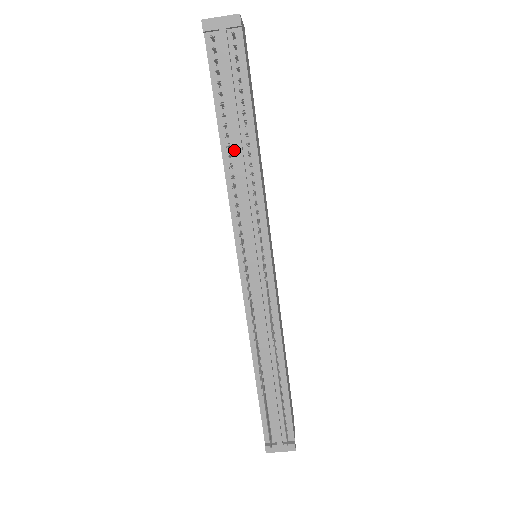
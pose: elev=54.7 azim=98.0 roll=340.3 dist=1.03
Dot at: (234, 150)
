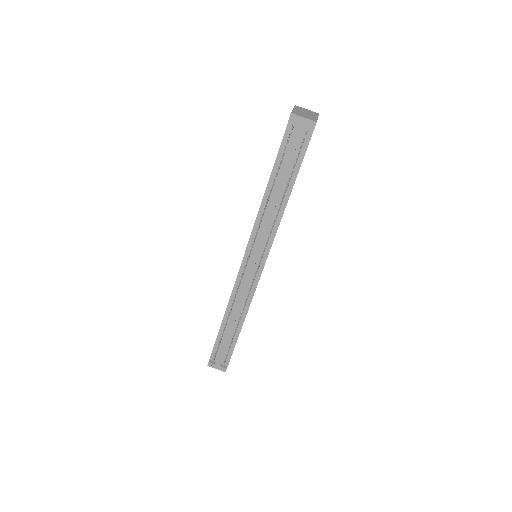
Dot at: (273, 196)
